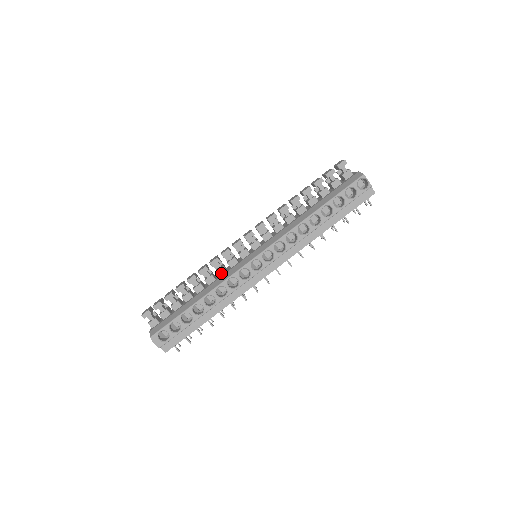
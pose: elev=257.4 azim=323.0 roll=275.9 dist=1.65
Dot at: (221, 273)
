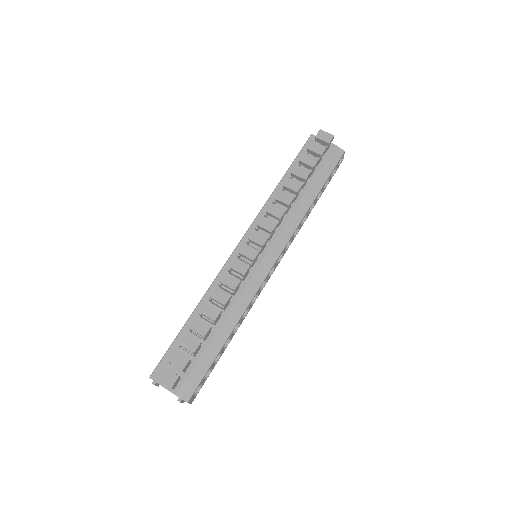
Dot at: (236, 292)
